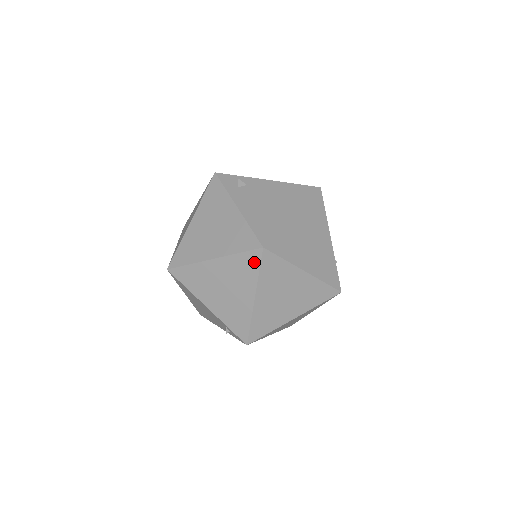
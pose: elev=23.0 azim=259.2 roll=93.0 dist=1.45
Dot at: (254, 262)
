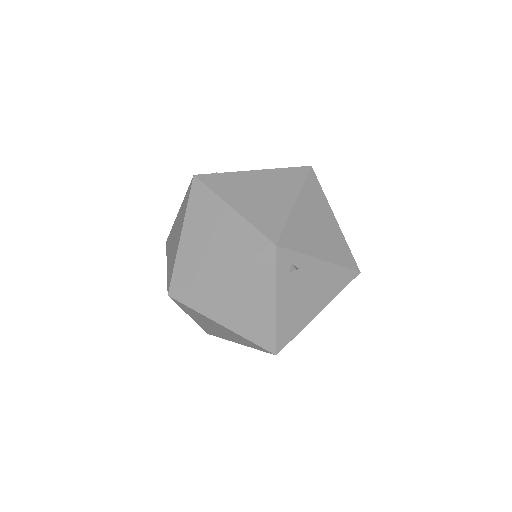
Dot at: (260, 349)
